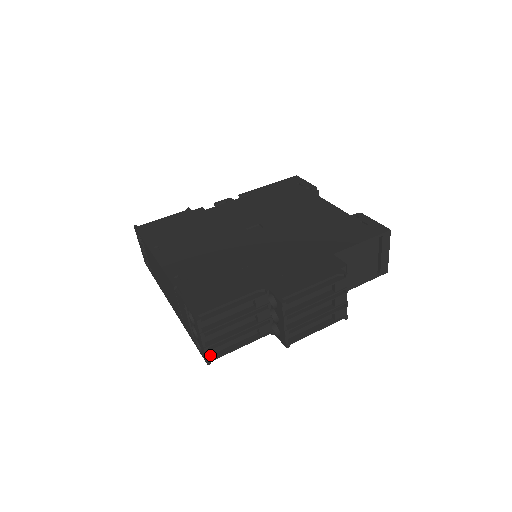
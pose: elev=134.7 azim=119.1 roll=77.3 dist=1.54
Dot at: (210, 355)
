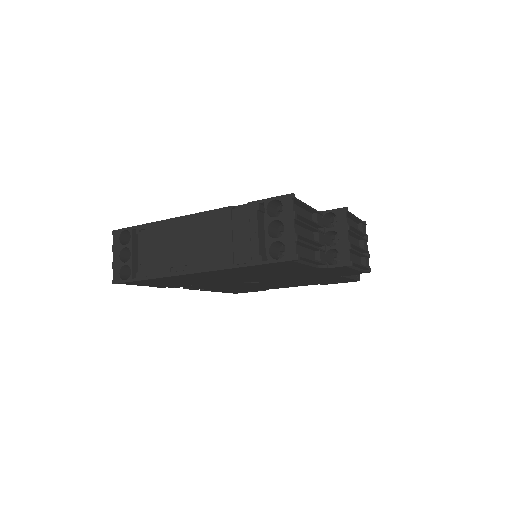
Dot at: (293, 255)
